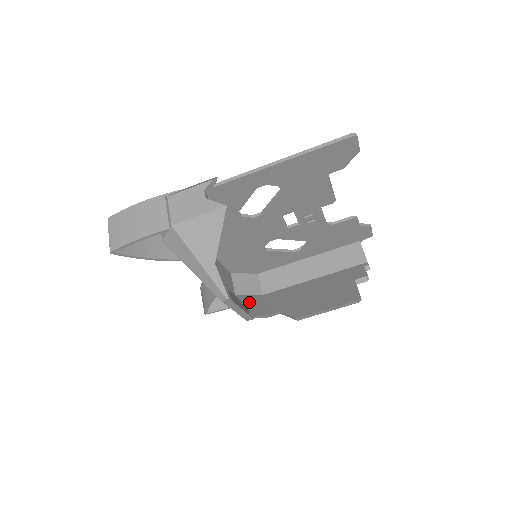
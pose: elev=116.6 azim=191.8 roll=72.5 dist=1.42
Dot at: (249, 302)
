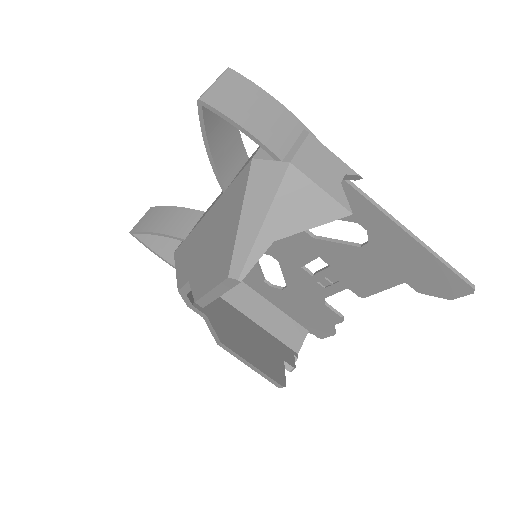
Dot at: occluded
